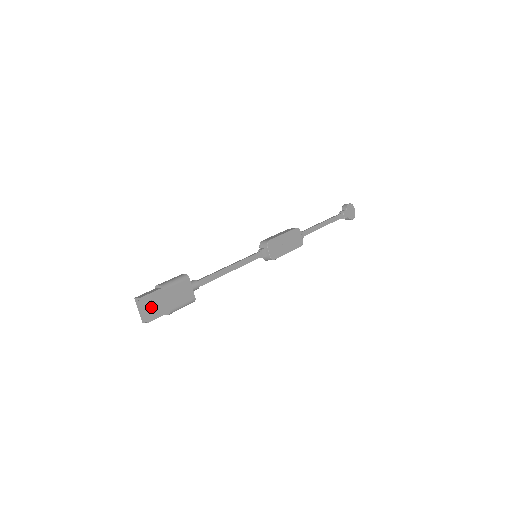
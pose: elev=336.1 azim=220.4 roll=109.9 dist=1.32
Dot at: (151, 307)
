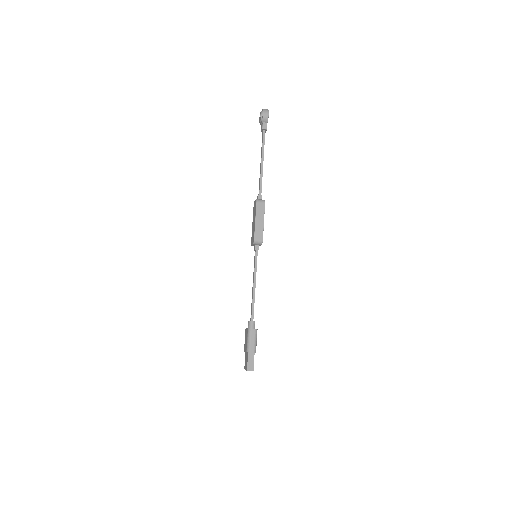
Dot at: occluded
